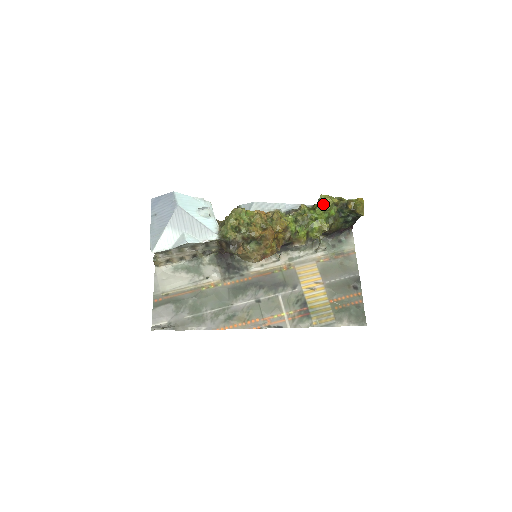
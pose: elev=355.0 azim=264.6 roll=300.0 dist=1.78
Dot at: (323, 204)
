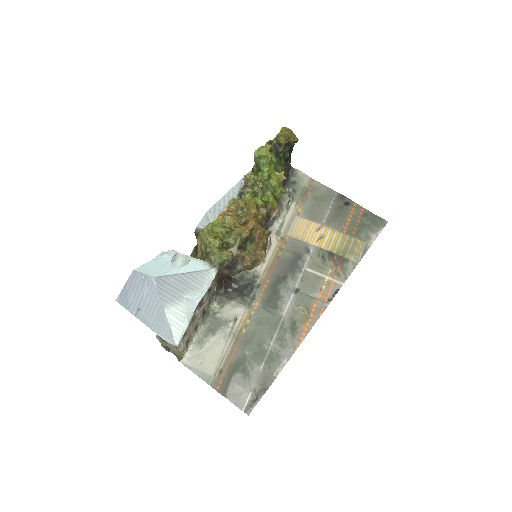
Dot at: (263, 158)
